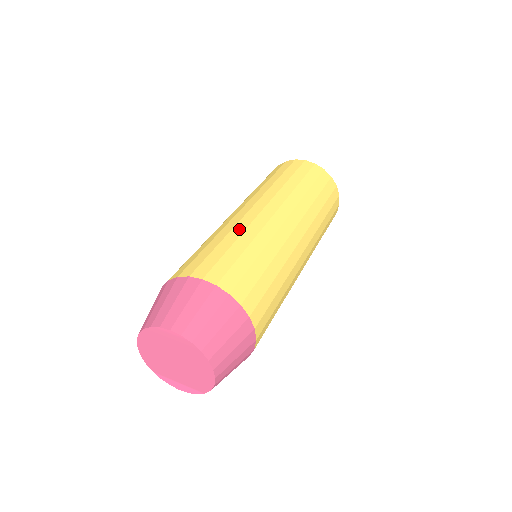
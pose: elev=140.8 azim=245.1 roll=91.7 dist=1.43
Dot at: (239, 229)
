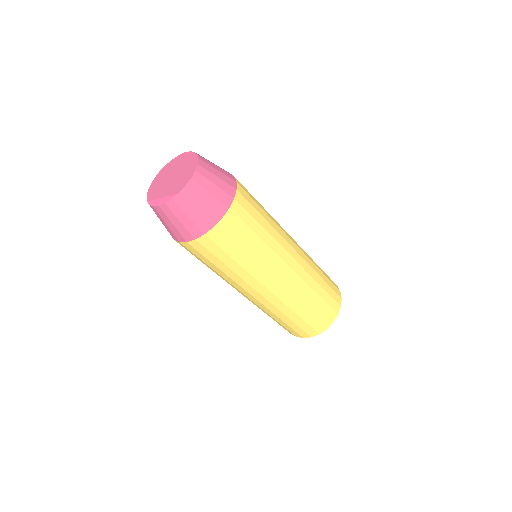
Dot at: occluded
